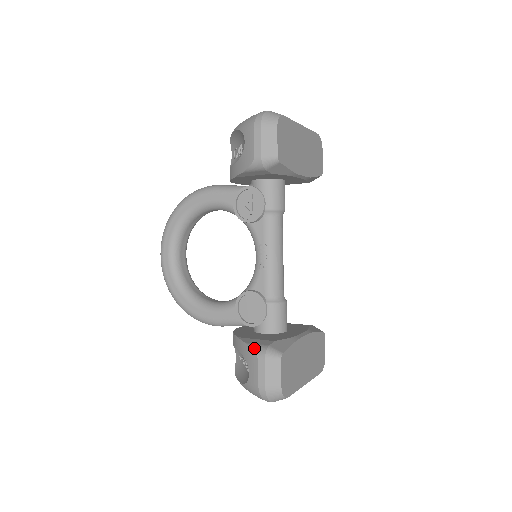
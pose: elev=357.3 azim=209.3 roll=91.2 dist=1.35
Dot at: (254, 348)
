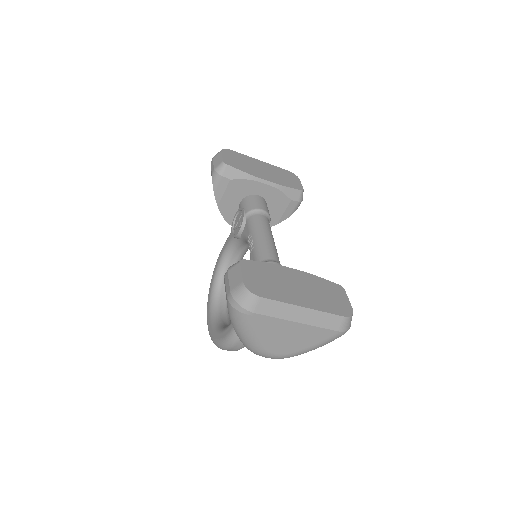
Dot at: occluded
